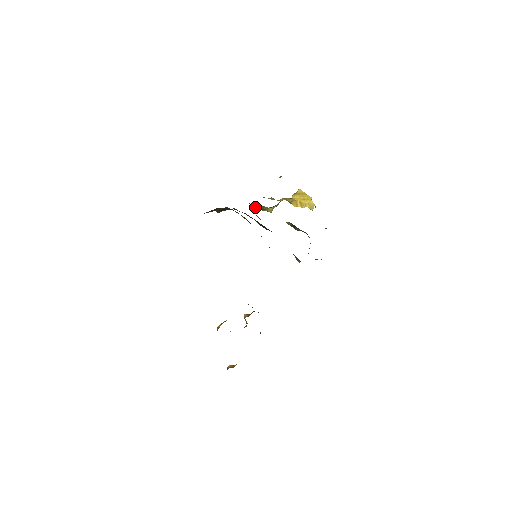
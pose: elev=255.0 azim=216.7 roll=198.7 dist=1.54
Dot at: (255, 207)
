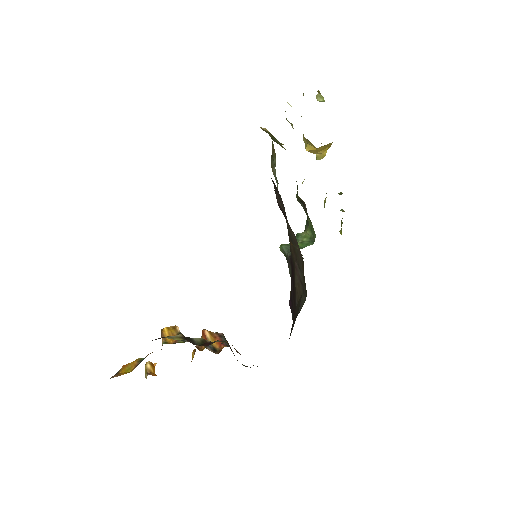
Dot at: (268, 132)
